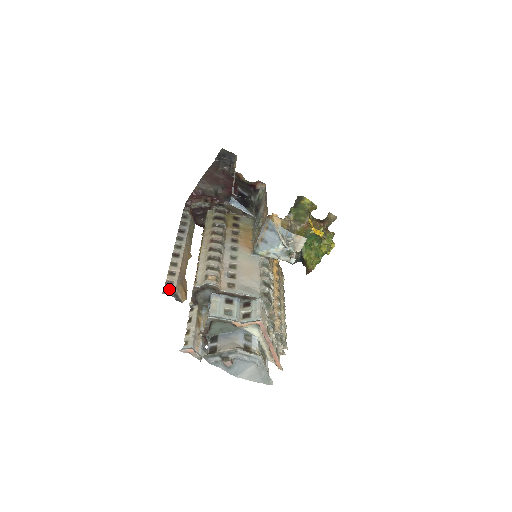
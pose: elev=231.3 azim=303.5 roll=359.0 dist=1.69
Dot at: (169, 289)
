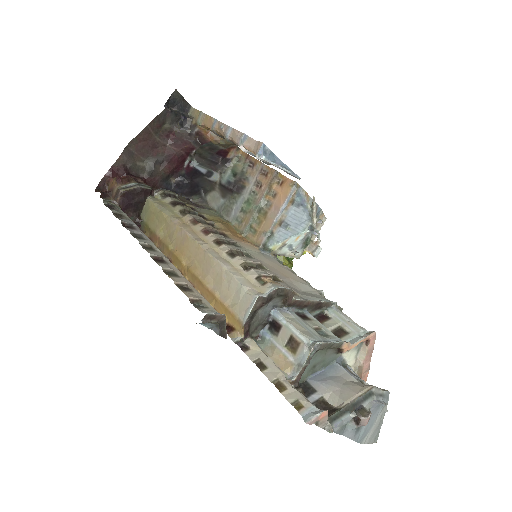
Dot at: (210, 312)
